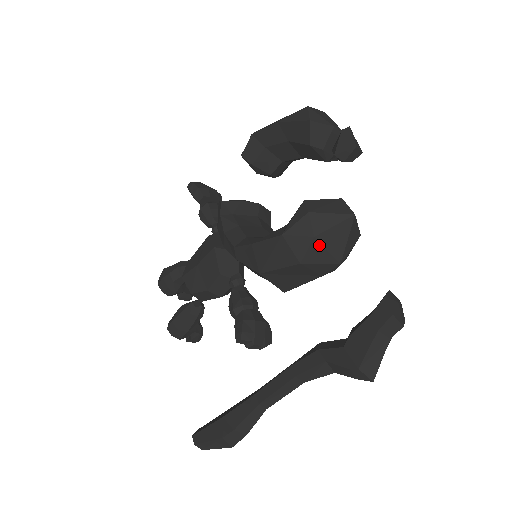
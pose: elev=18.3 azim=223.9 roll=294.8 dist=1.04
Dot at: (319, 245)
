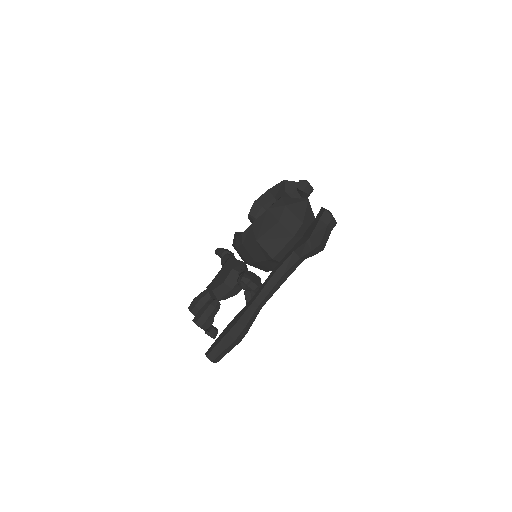
Dot at: (289, 211)
